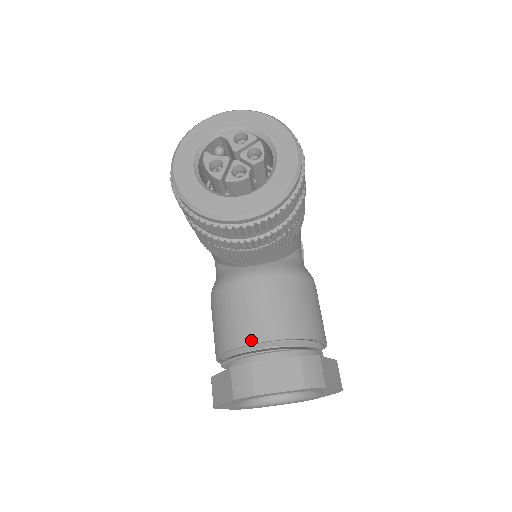
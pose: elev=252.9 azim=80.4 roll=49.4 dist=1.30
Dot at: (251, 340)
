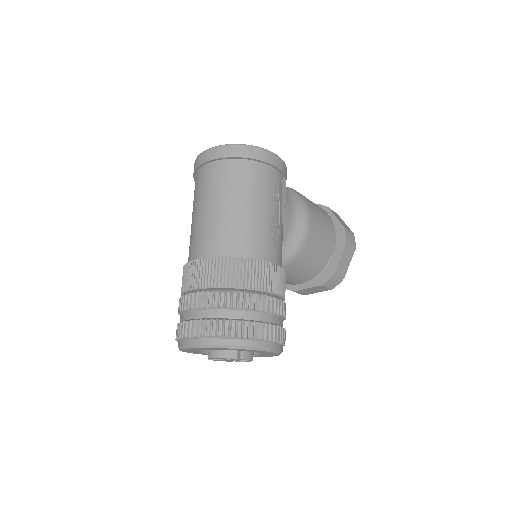
Dot at: occluded
